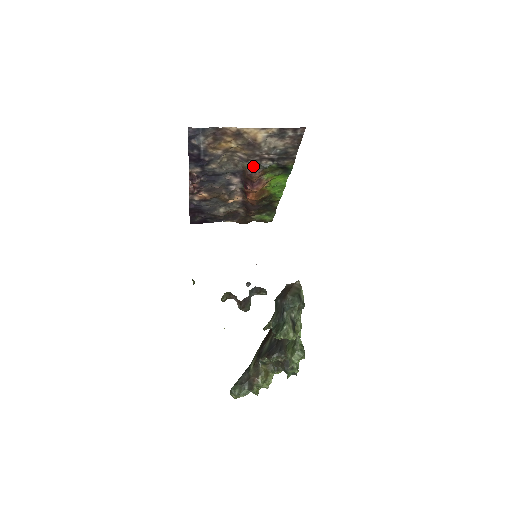
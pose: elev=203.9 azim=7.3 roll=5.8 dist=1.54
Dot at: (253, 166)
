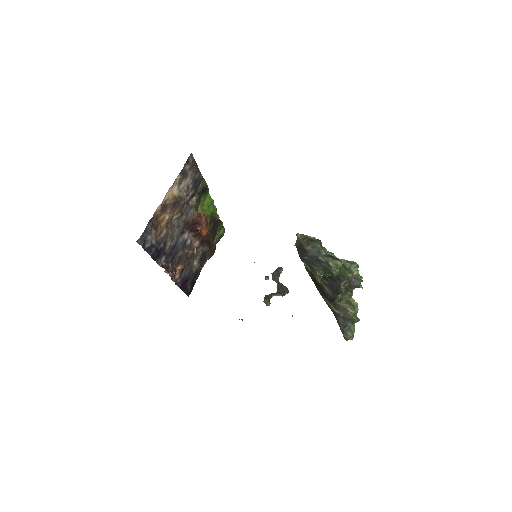
Dot at: (188, 213)
